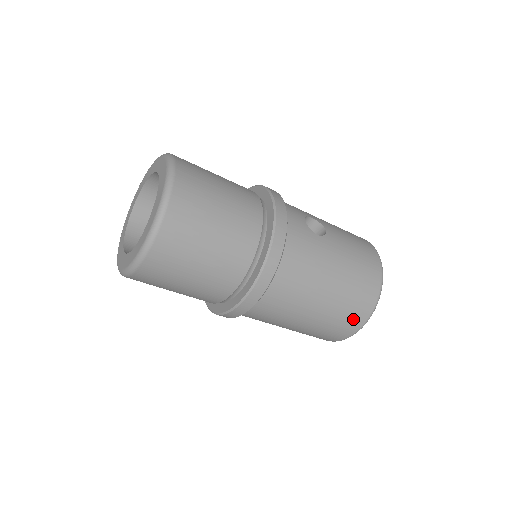
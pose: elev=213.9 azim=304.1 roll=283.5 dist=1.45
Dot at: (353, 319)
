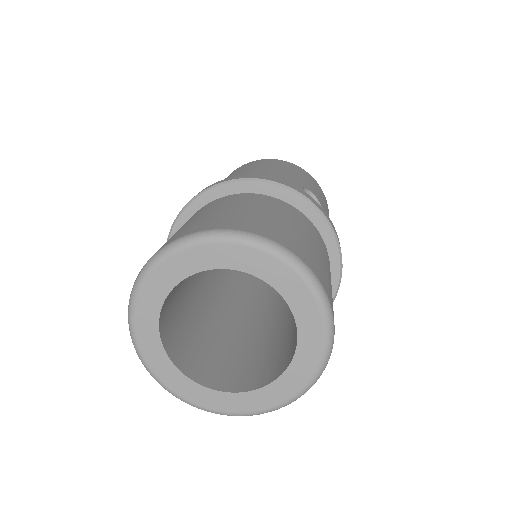
Dot at: occluded
